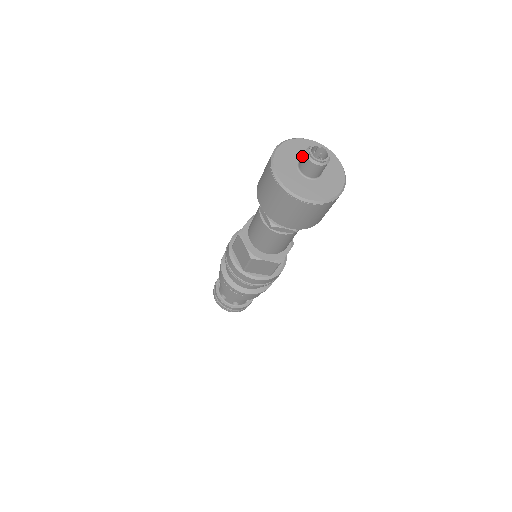
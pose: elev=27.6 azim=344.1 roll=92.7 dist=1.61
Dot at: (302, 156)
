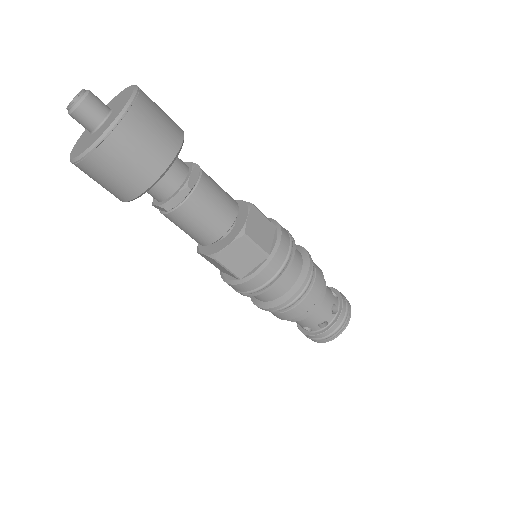
Dot at: occluded
